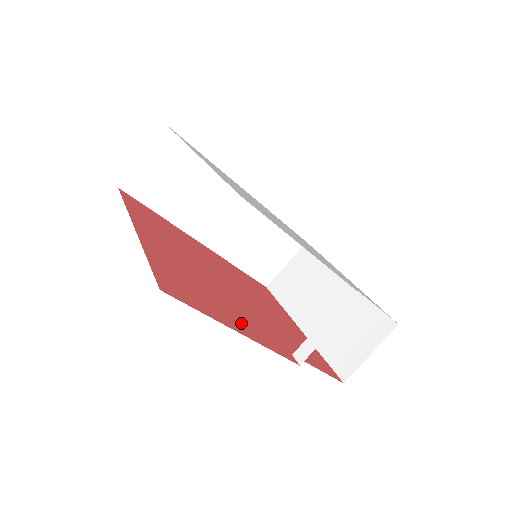
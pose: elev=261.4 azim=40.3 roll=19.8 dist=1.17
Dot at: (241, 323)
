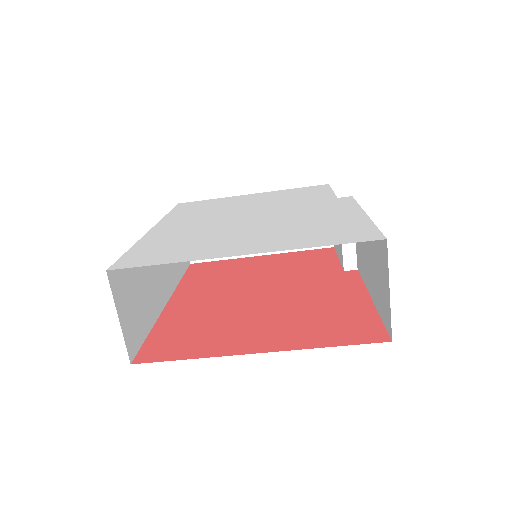
Dot at: (345, 296)
